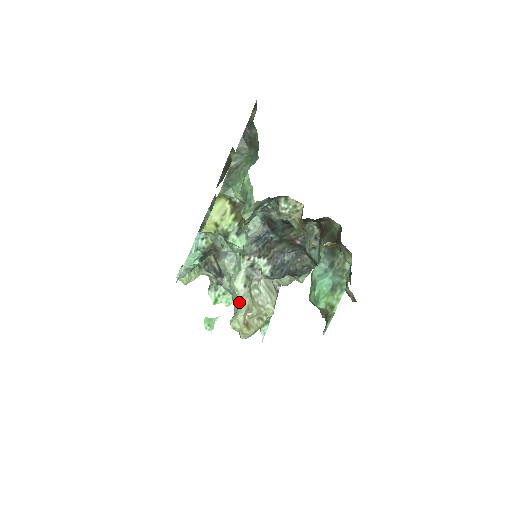
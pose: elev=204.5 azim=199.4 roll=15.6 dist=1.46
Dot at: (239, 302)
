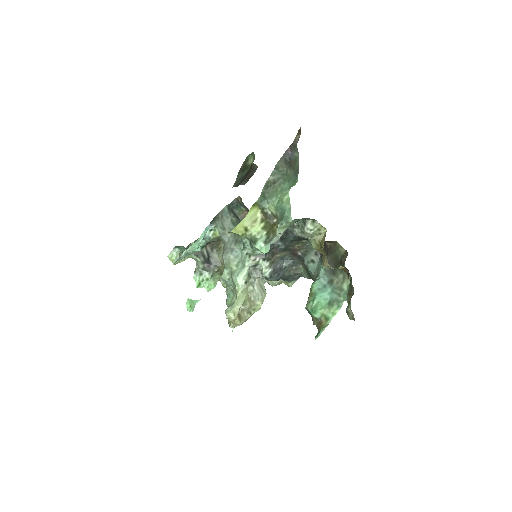
Dot at: (237, 295)
